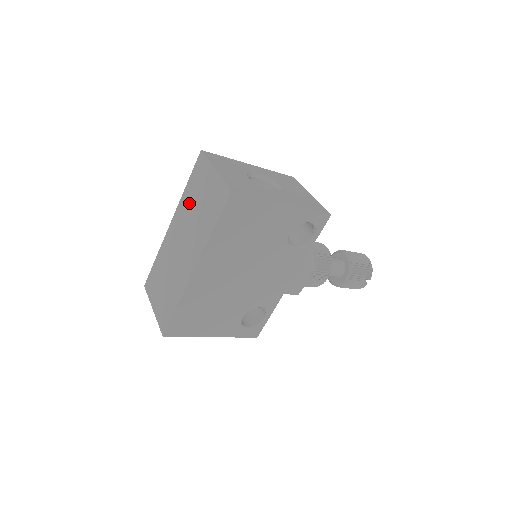
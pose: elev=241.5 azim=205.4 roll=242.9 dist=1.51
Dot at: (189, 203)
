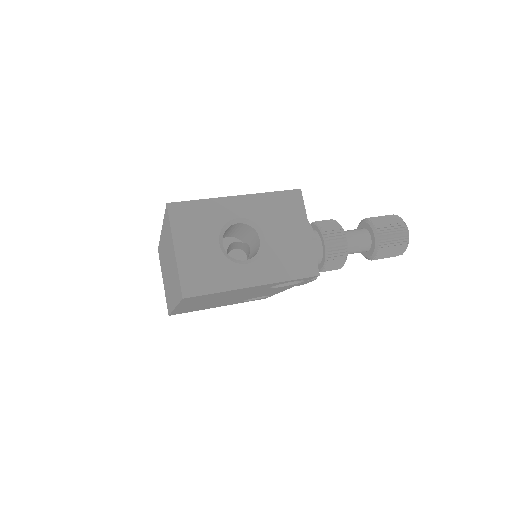
Dot at: (166, 241)
